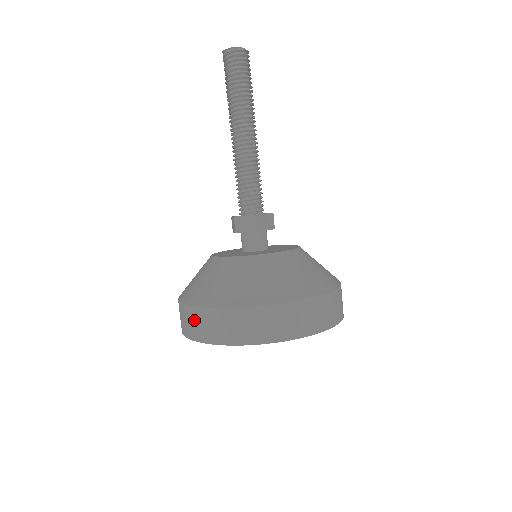
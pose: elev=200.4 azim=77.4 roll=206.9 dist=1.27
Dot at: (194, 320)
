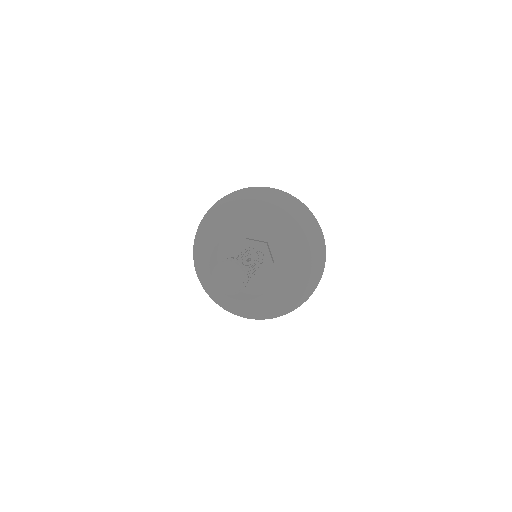
Dot at: occluded
